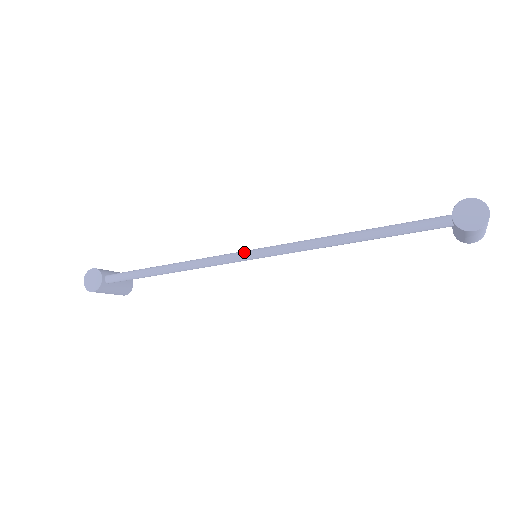
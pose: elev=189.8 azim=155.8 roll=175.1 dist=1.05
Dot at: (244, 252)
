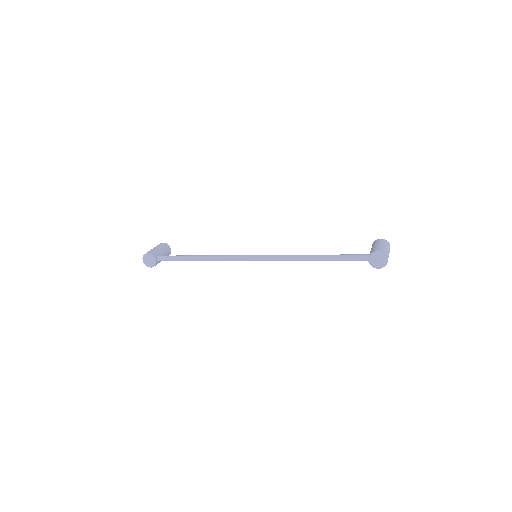
Dot at: (249, 257)
